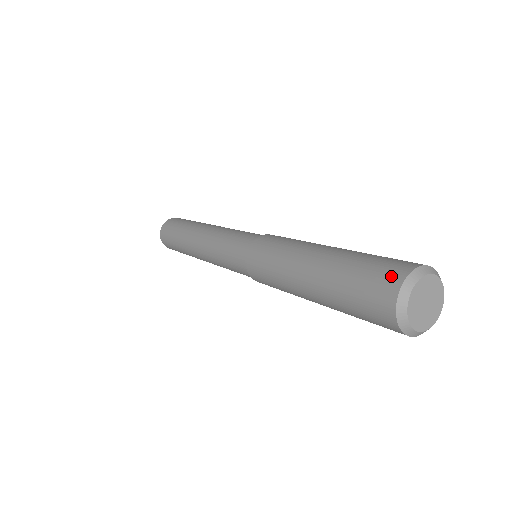
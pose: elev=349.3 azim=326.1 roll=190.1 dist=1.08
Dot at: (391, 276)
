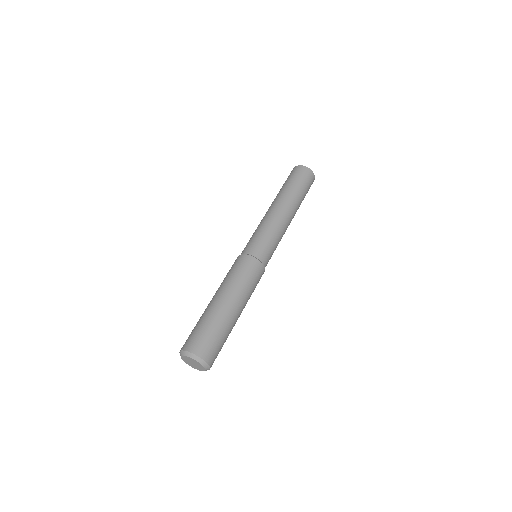
Dot at: (198, 347)
